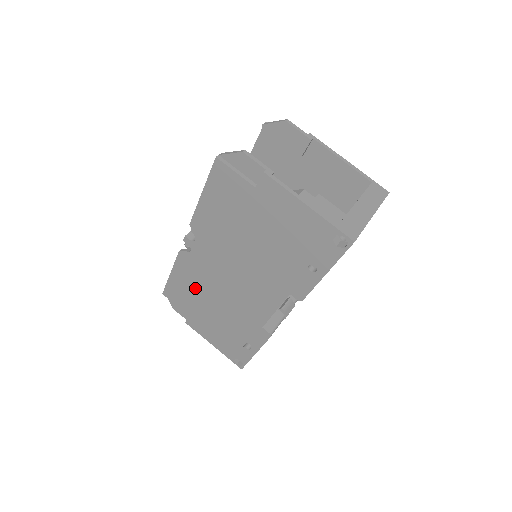
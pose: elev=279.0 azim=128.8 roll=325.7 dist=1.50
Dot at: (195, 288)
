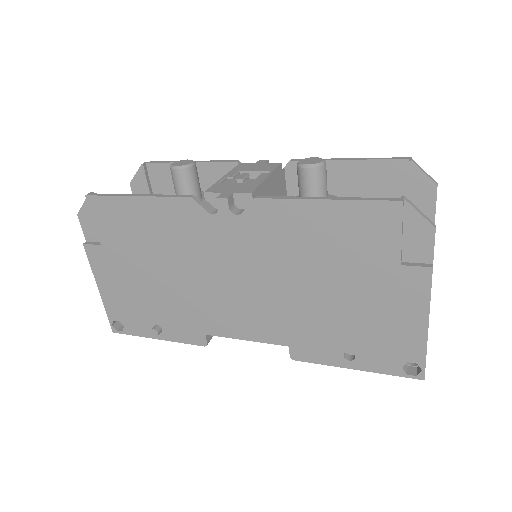
Dot at: (158, 239)
